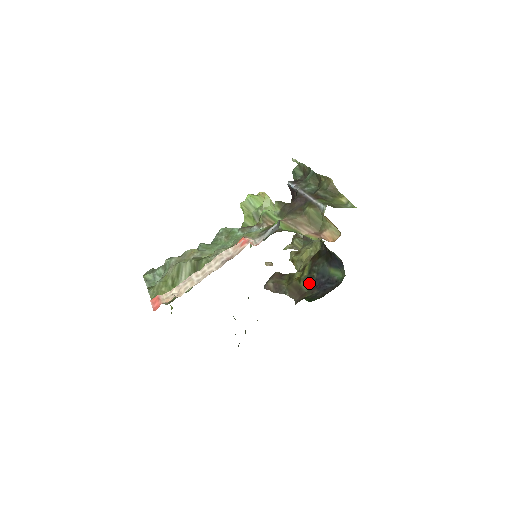
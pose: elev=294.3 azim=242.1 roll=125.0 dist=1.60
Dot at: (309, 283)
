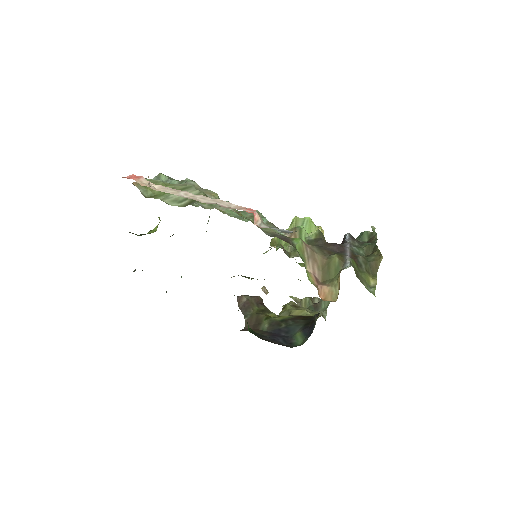
Dot at: (271, 326)
